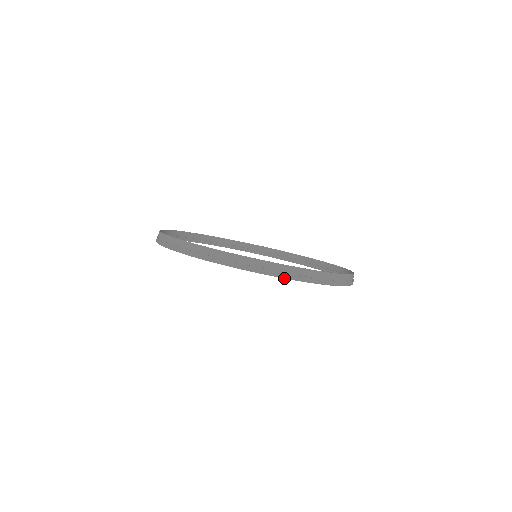
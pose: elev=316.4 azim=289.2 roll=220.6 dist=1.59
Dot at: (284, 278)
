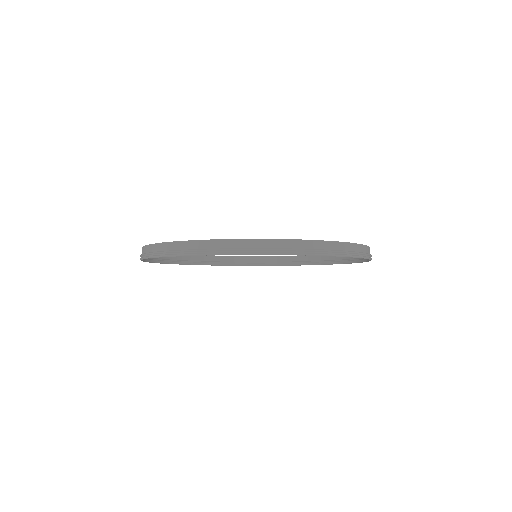
Dot at: occluded
